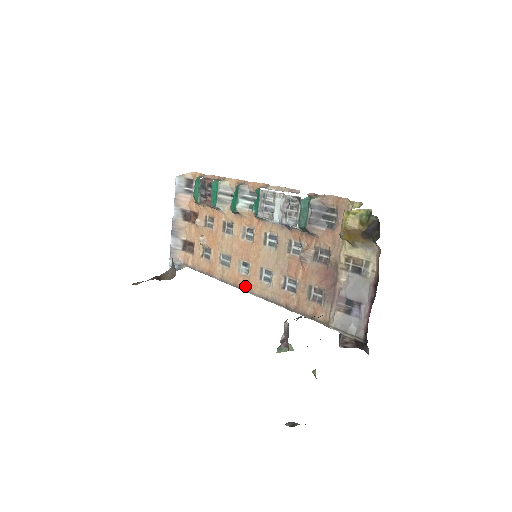
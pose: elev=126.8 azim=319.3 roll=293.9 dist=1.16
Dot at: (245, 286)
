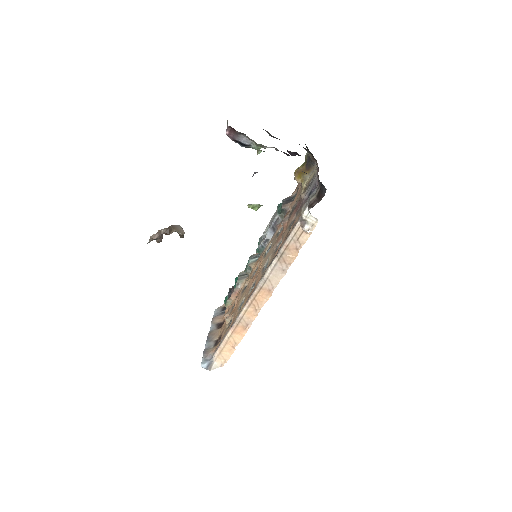
Dot at: (253, 290)
